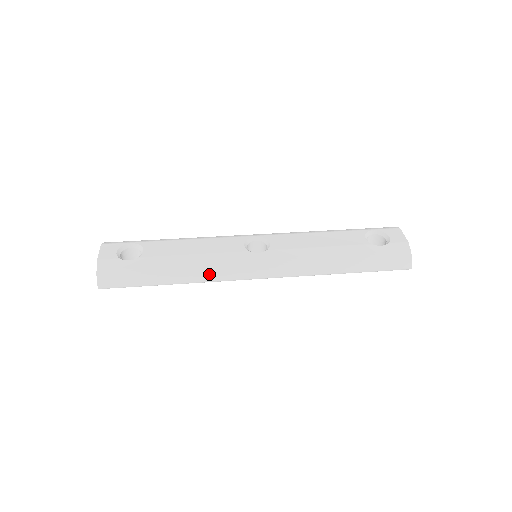
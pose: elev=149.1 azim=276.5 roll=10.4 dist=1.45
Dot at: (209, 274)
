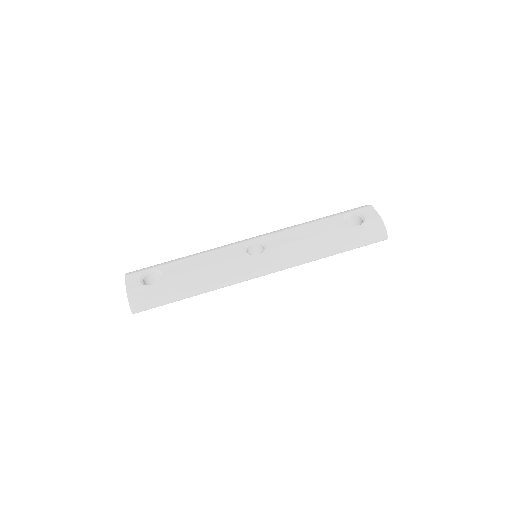
Dot at: (221, 281)
